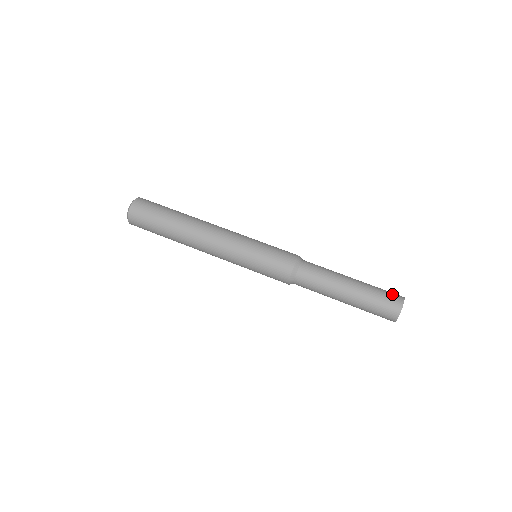
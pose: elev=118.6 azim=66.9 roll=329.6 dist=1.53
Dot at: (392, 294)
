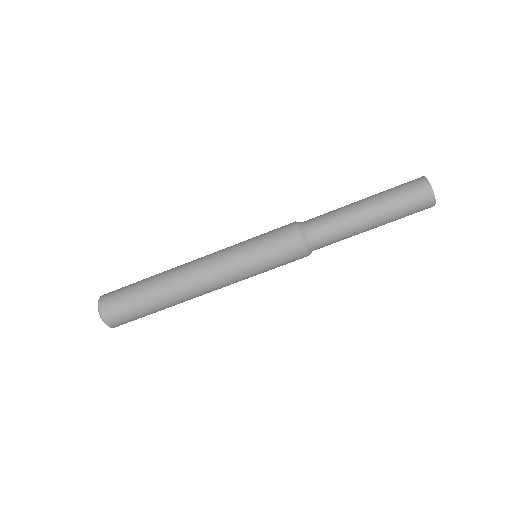
Dot at: (420, 202)
